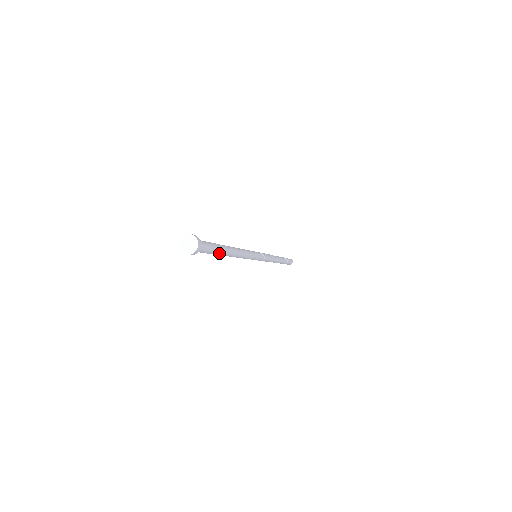
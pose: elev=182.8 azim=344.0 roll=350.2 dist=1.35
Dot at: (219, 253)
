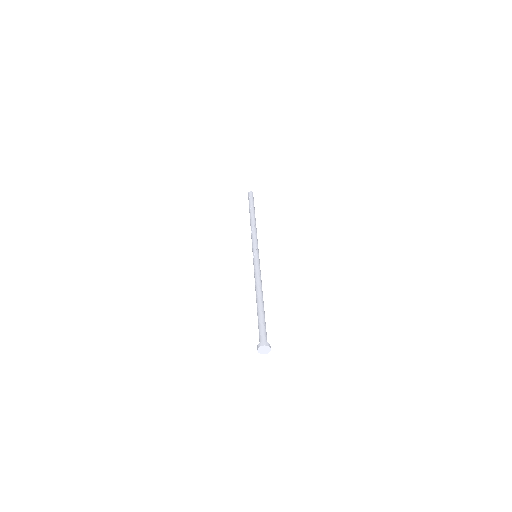
Dot at: (264, 316)
